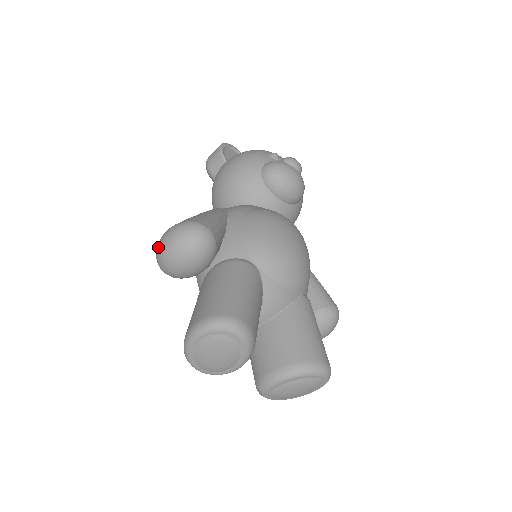
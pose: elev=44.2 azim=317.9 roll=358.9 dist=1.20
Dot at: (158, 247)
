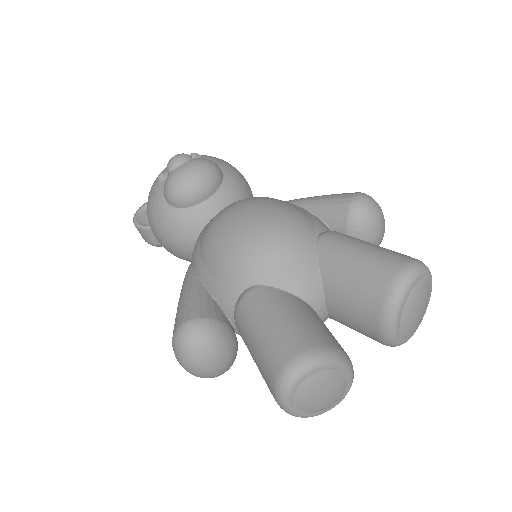
Dot at: occluded
